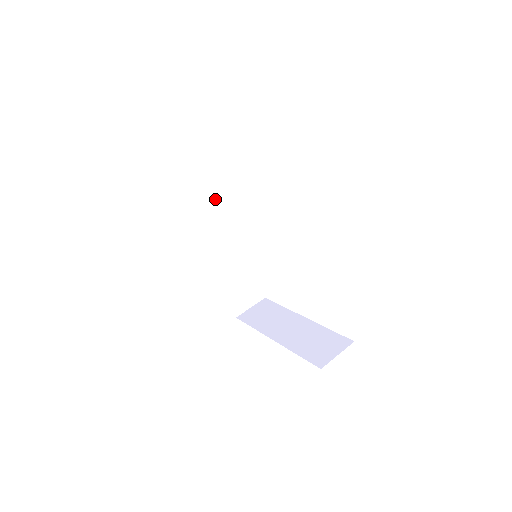
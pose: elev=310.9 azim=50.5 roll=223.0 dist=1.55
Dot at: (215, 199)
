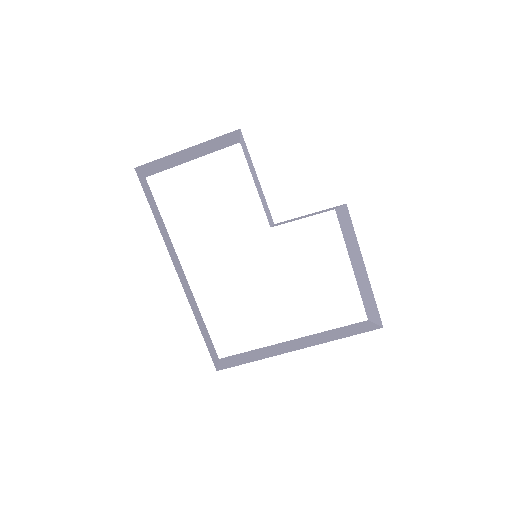
Dot at: (163, 226)
